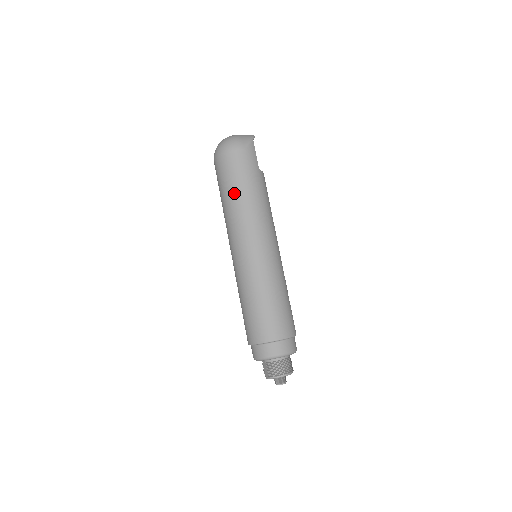
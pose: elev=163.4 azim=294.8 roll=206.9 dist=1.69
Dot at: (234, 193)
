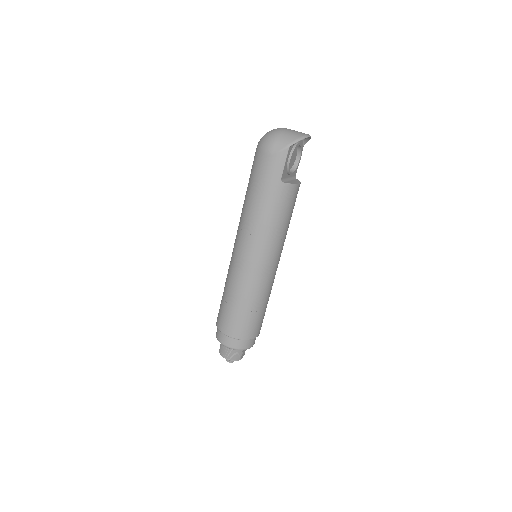
Dot at: (247, 194)
